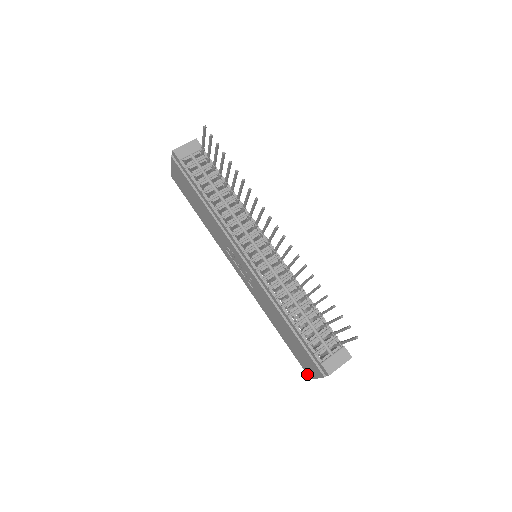
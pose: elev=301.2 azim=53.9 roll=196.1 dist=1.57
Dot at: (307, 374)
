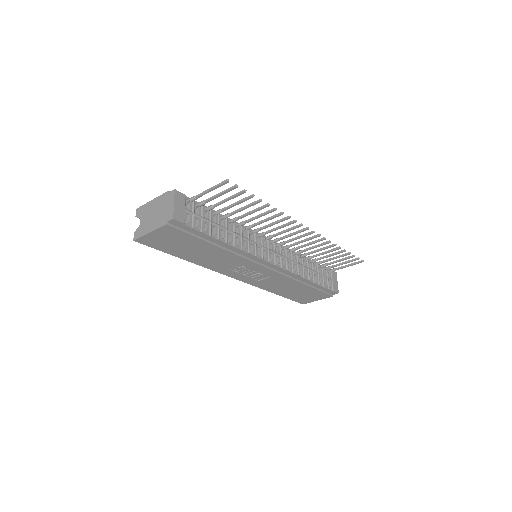
Dot at: (301, 303)
